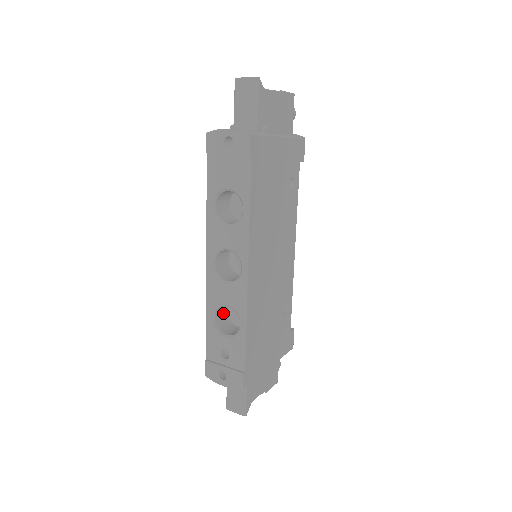
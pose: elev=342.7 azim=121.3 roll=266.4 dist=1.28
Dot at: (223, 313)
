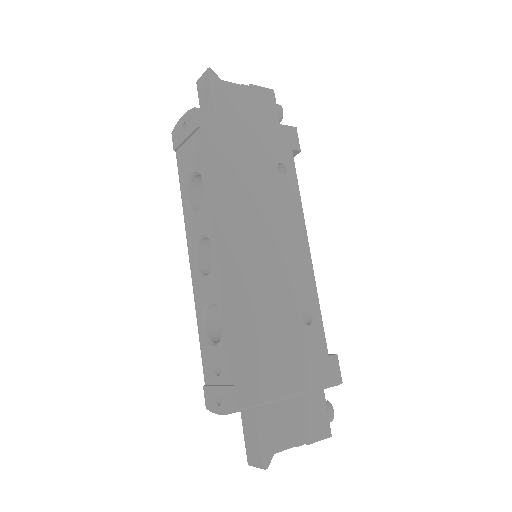
Dot at: (221, 325)
